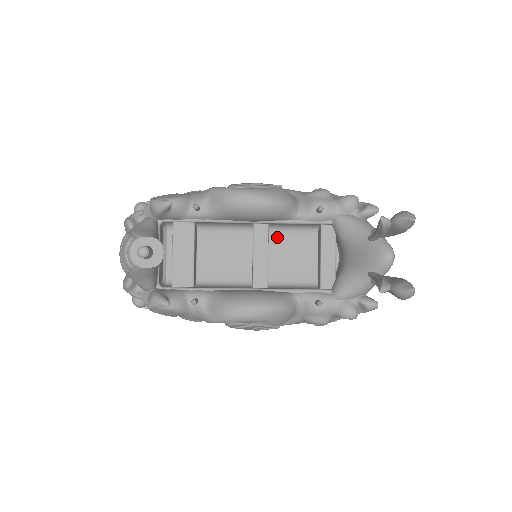
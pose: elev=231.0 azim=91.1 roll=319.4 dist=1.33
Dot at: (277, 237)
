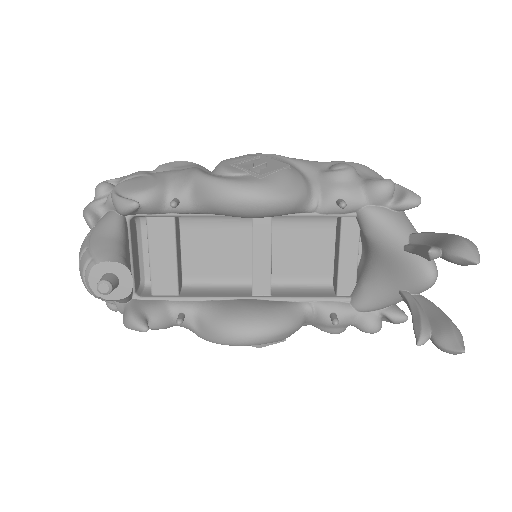
Dot at: (283, 227)
